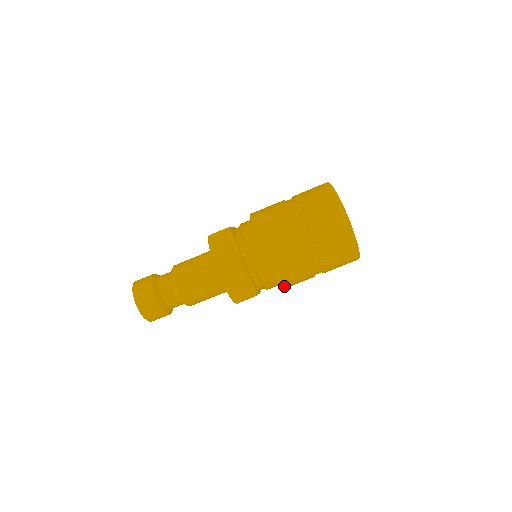
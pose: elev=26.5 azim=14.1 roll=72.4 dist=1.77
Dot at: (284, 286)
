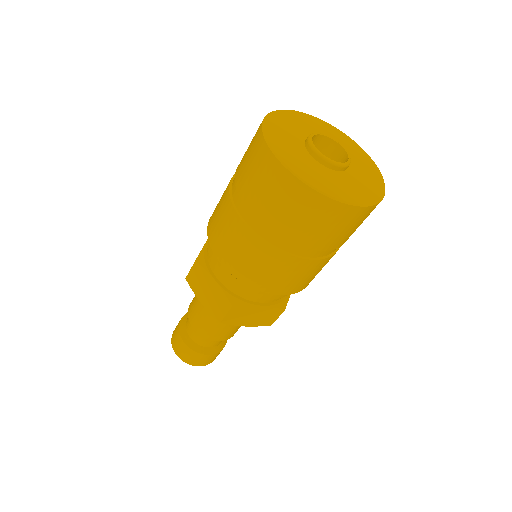
Dot at: (256, 283)
